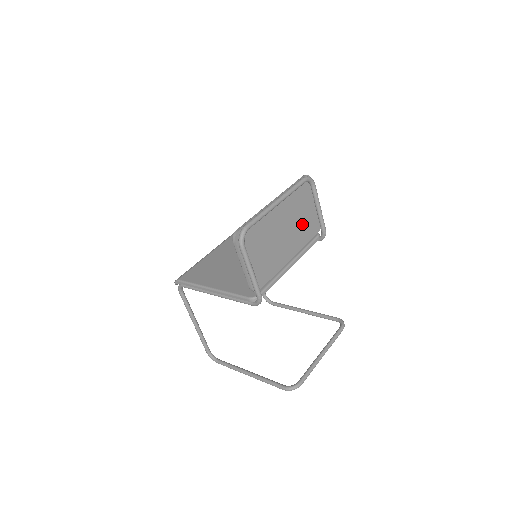
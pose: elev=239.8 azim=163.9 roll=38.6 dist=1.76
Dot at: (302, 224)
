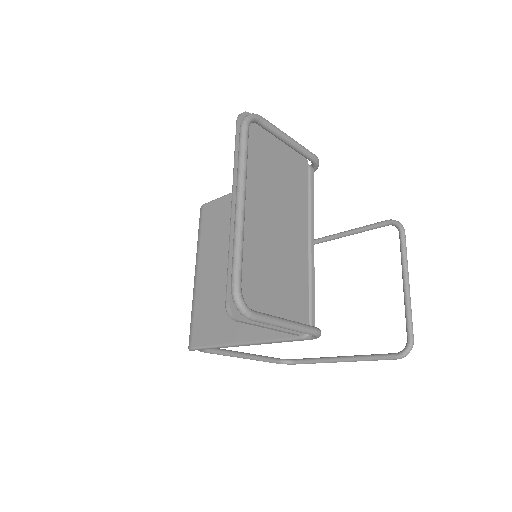
Dot at: (286, 183)
